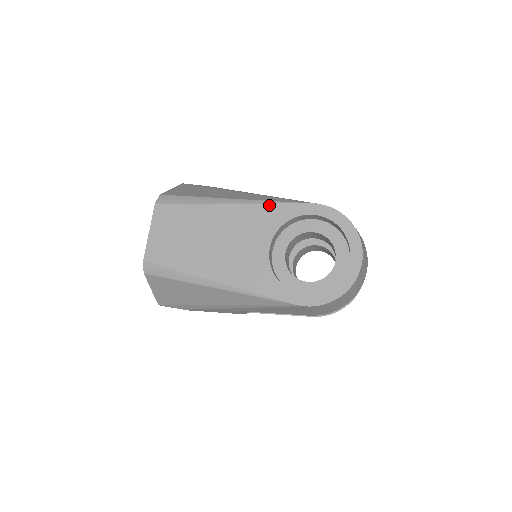
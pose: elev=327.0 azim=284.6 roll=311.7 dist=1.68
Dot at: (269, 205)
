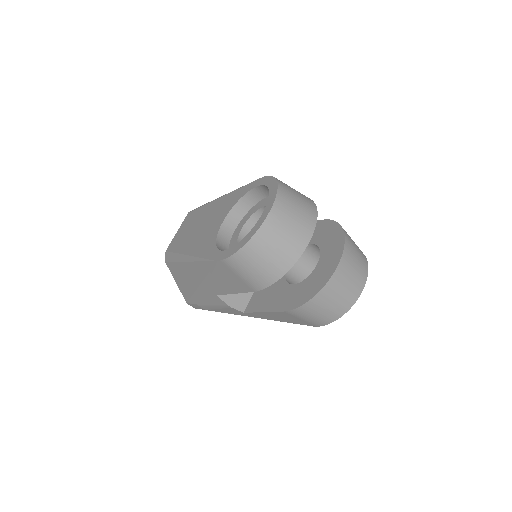
Dot at: (238, 190)
